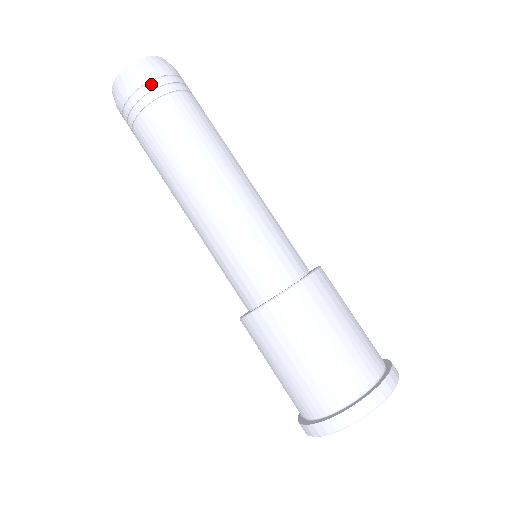
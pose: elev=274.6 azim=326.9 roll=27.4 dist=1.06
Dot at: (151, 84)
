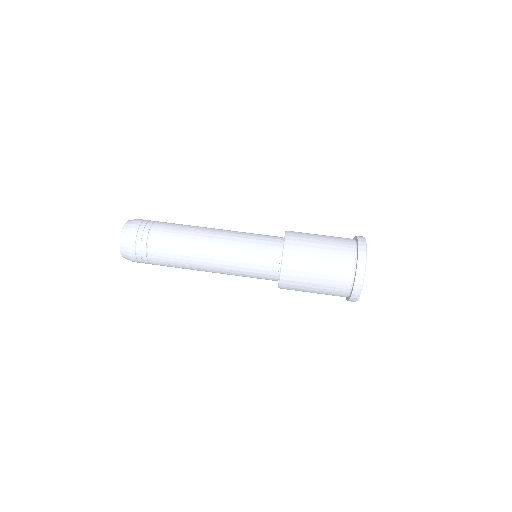
Dot at: (137, 245)
